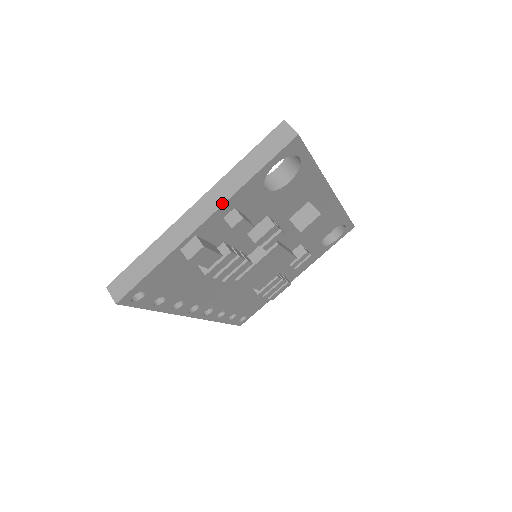
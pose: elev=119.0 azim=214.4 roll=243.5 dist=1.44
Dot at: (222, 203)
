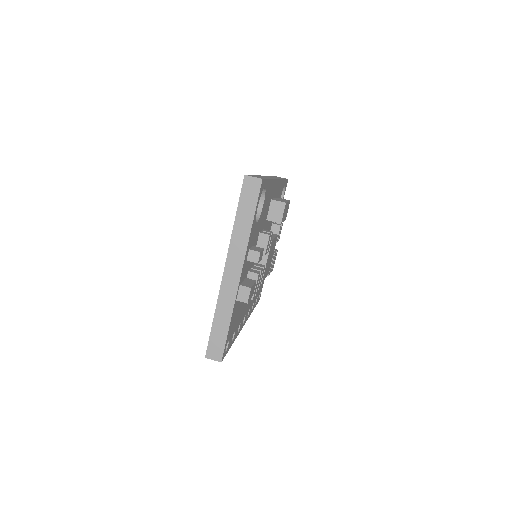
Dot at: (244, 255)
